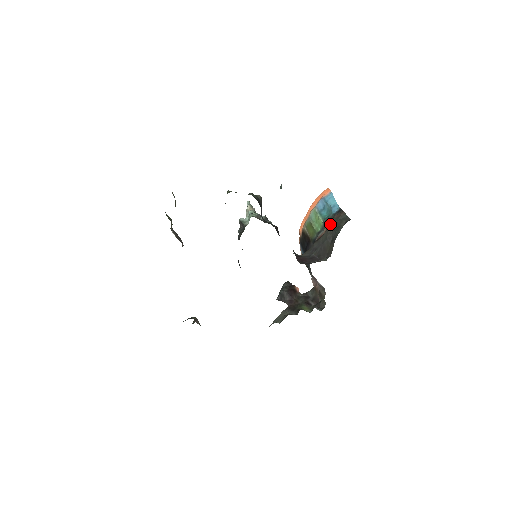
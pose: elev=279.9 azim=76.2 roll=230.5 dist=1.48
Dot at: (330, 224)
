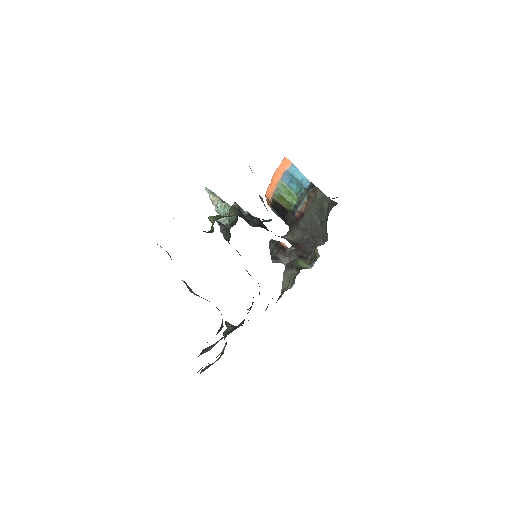
Dot at: (309, 203)
